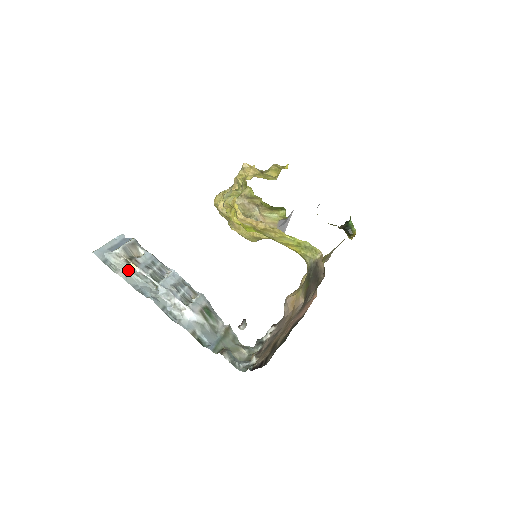
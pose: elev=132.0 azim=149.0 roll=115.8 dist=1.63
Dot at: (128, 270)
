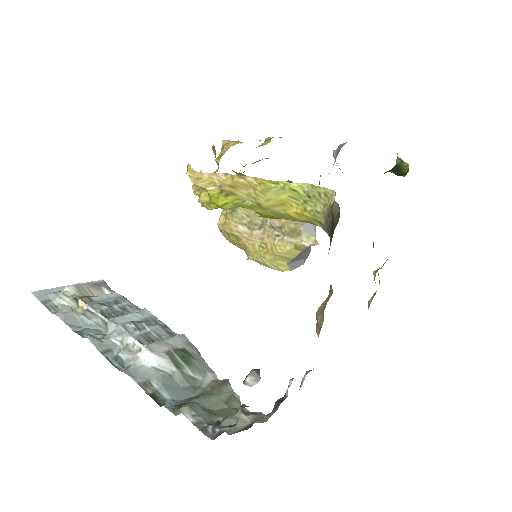
Dot at: (75, 311)
